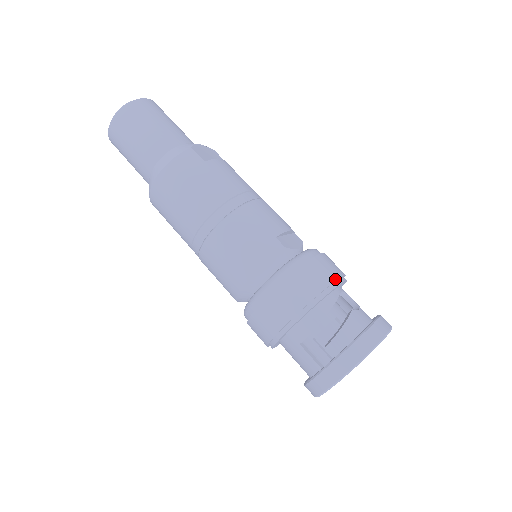
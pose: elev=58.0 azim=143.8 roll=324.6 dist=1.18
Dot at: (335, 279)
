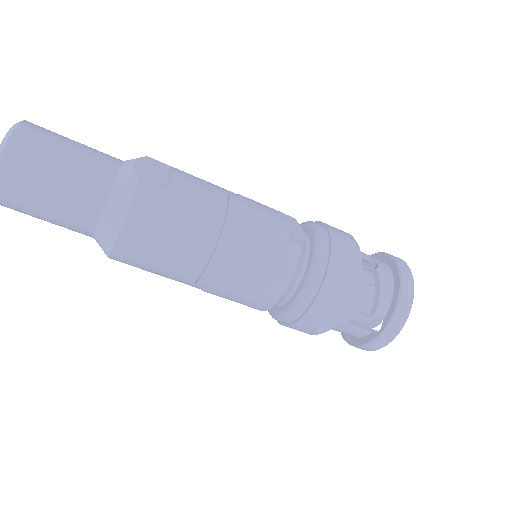
Dot at: (358, 252)
